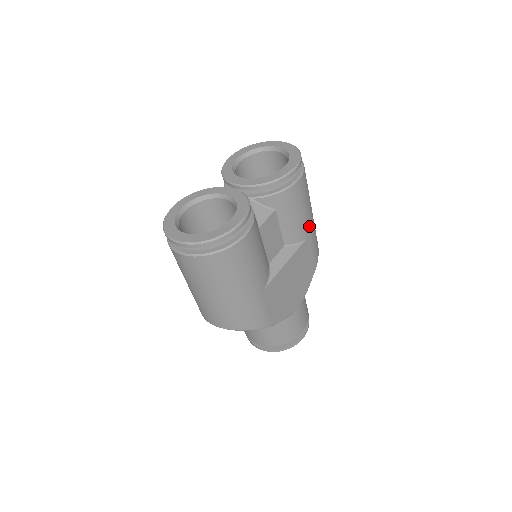
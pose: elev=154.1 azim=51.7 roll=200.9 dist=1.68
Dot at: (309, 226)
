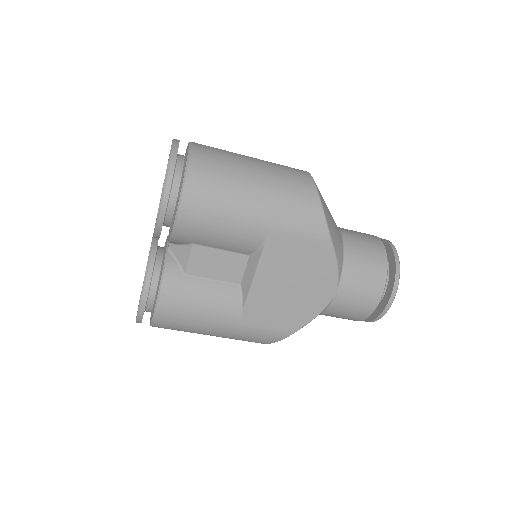
Dot at: (259, 223)
